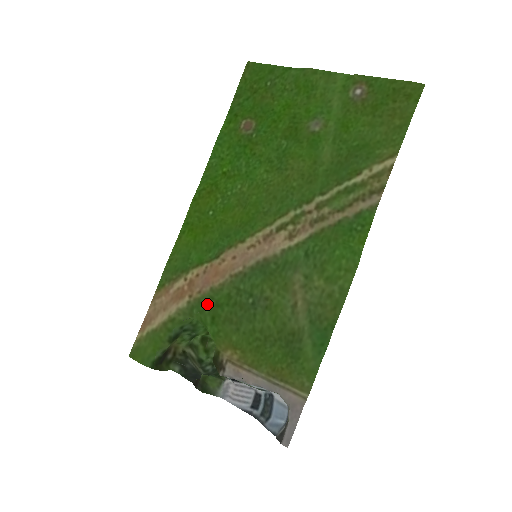
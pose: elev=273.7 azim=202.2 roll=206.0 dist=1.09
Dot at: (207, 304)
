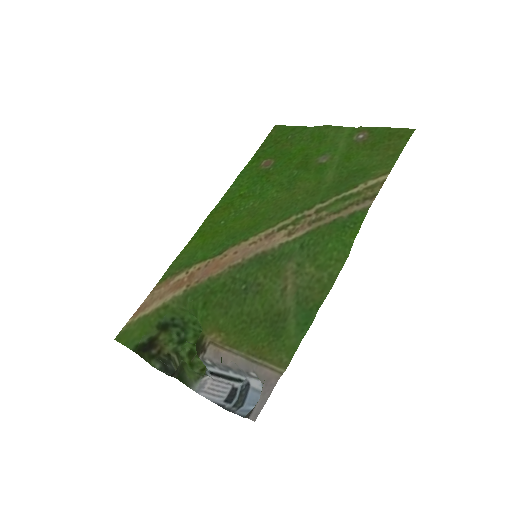
Dot at: (202, 292)
